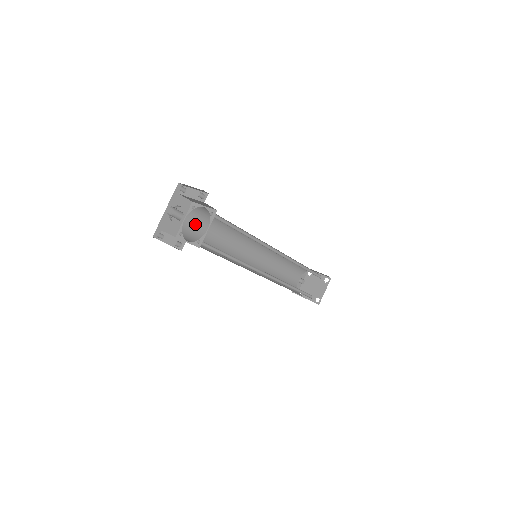
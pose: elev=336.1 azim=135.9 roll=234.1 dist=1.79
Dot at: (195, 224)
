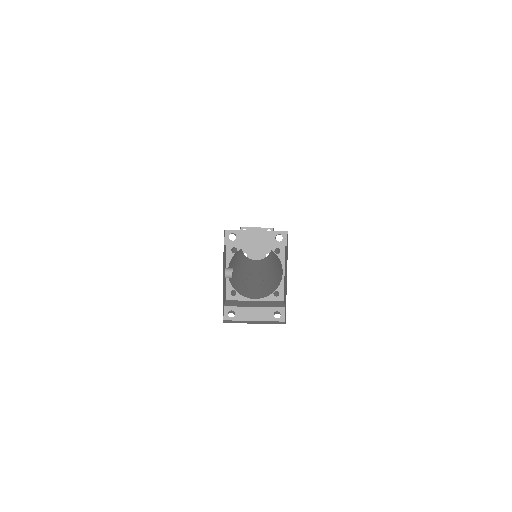
Dot at: (229, 267)
